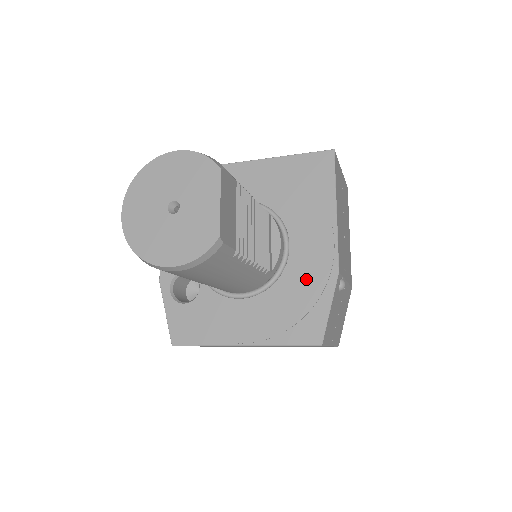
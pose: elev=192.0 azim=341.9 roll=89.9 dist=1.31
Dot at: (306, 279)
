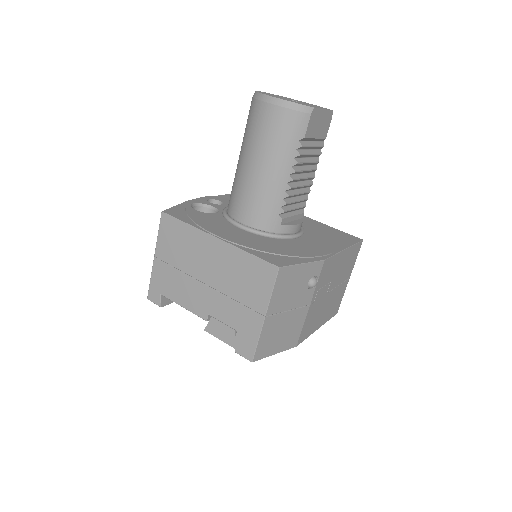
Dot at: (297, 248)
